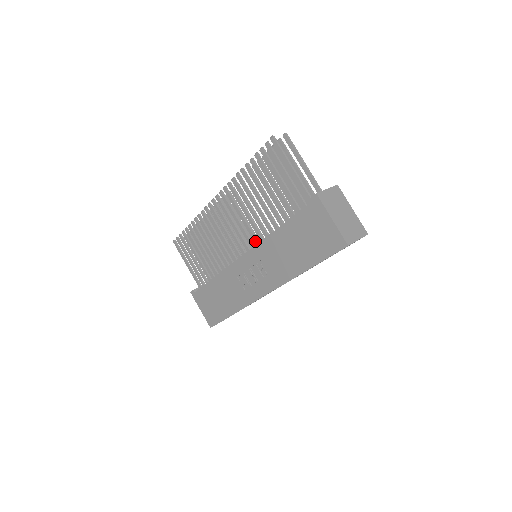
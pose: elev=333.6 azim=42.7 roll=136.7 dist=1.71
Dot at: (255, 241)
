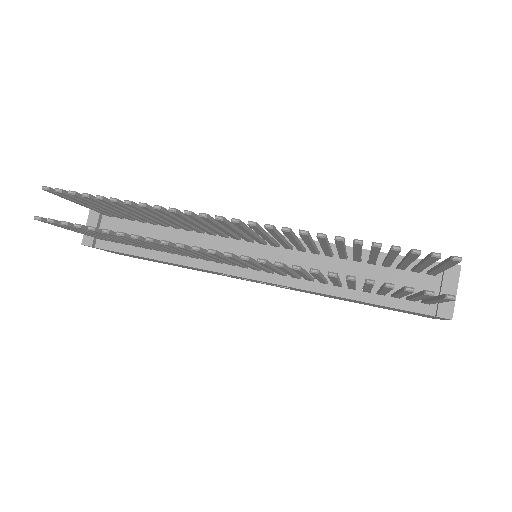
Dot at: (282, 275)
